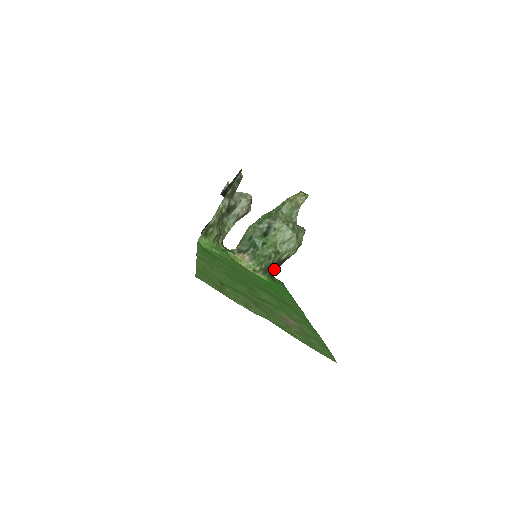
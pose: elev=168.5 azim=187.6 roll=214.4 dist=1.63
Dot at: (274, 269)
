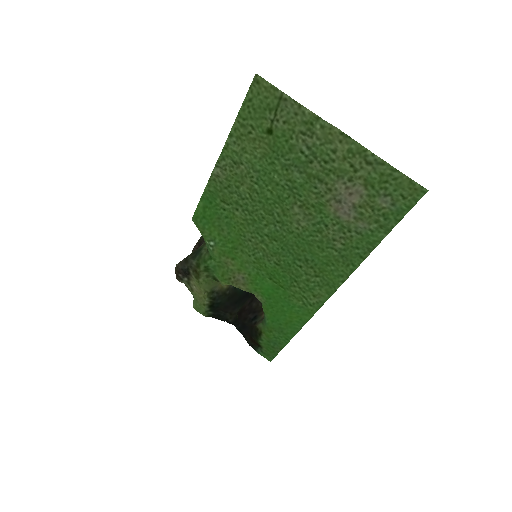
Dot at: occluded
